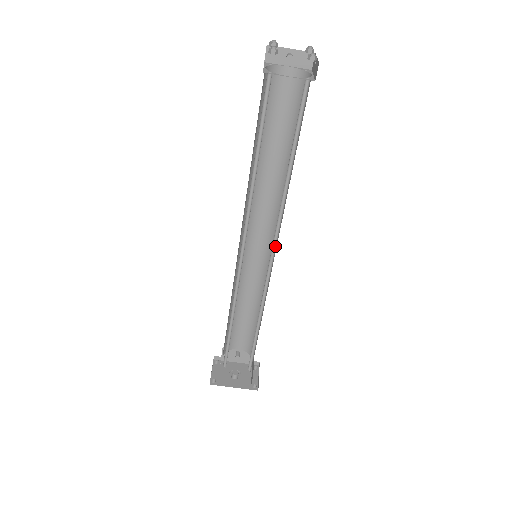
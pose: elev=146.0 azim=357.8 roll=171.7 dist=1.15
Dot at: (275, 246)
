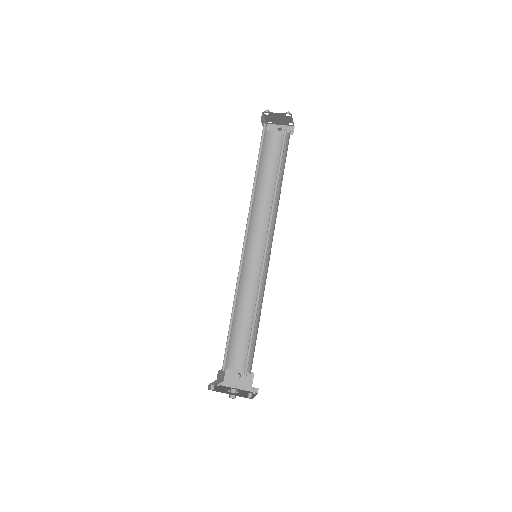
Dot at: occluded
